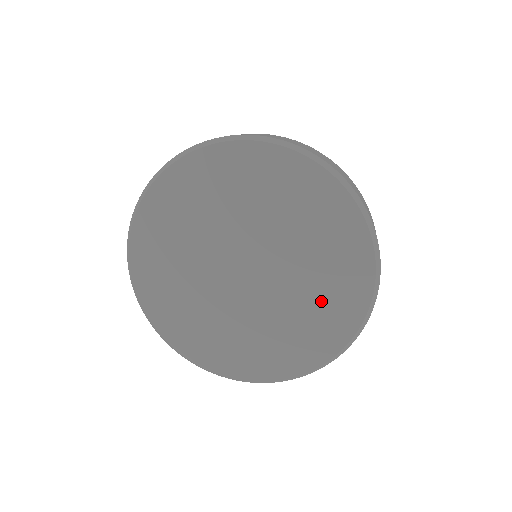
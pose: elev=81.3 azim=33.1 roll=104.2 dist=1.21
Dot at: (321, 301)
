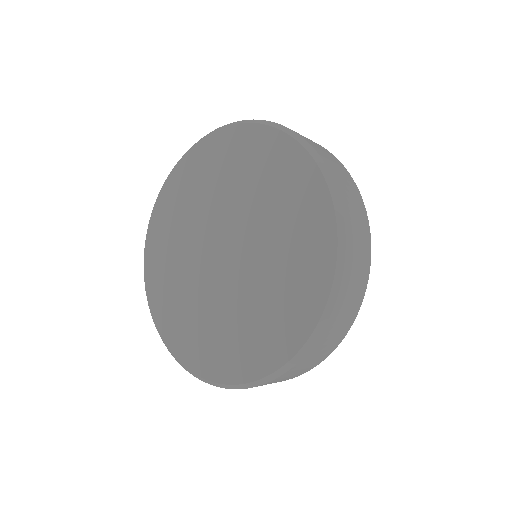
Dot at: (245, 330)
